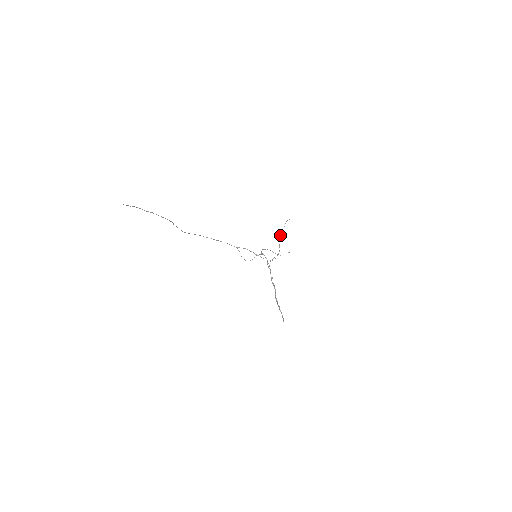
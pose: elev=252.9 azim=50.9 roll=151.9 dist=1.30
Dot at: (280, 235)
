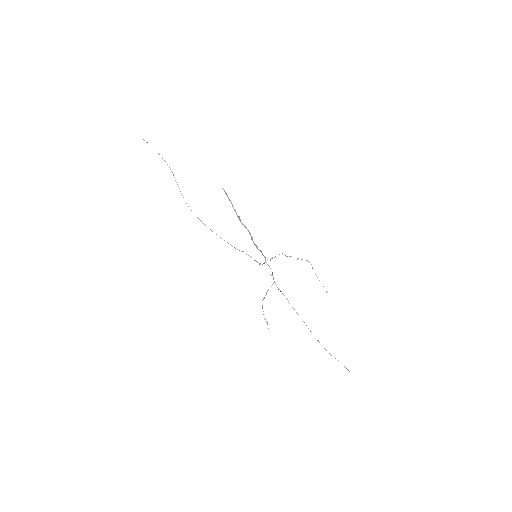
Dot at: occluded
